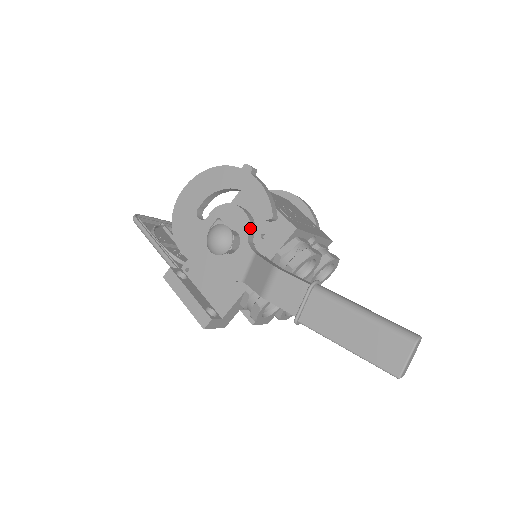
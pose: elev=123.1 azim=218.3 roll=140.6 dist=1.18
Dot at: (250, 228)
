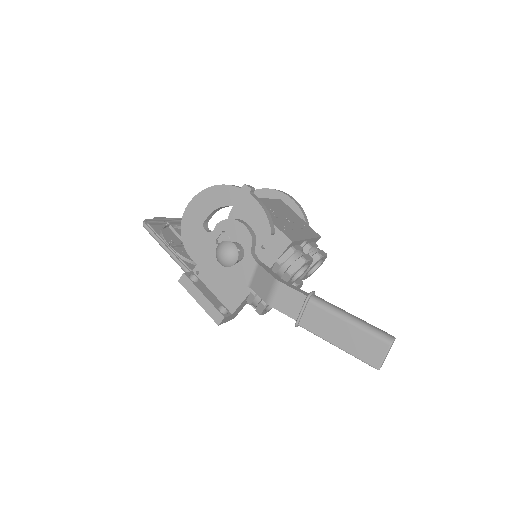
Dot at: (252, 241)
